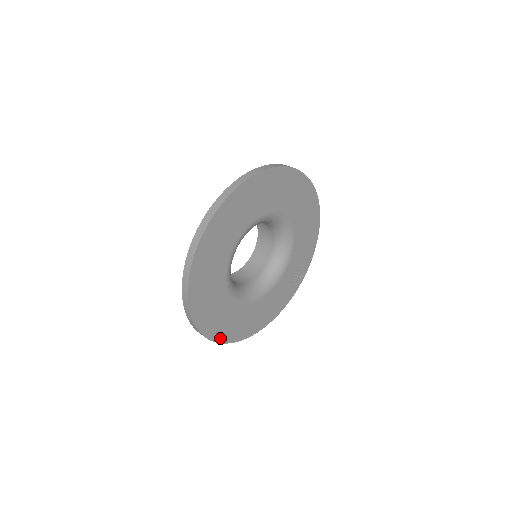
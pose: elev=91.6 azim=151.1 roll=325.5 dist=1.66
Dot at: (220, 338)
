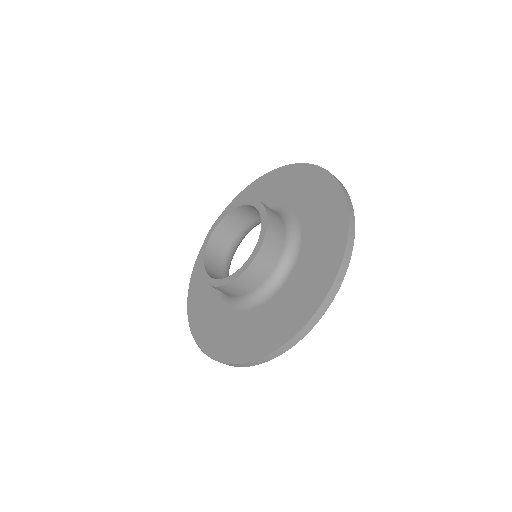
Dot at: occluded
